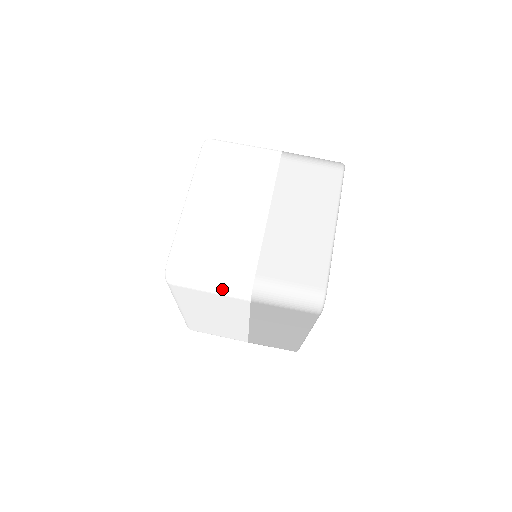
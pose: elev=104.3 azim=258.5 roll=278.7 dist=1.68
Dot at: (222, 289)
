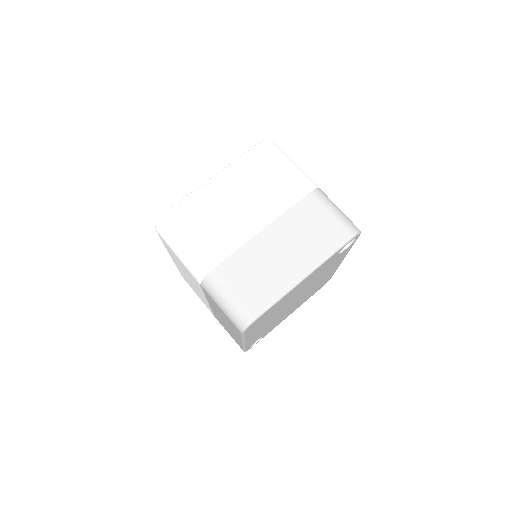
Dot at: (185, 261)
